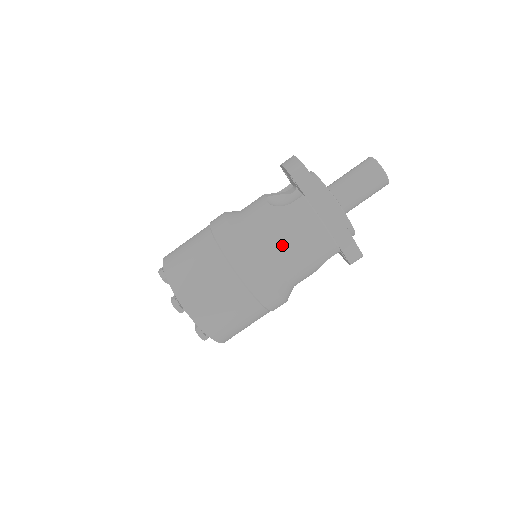
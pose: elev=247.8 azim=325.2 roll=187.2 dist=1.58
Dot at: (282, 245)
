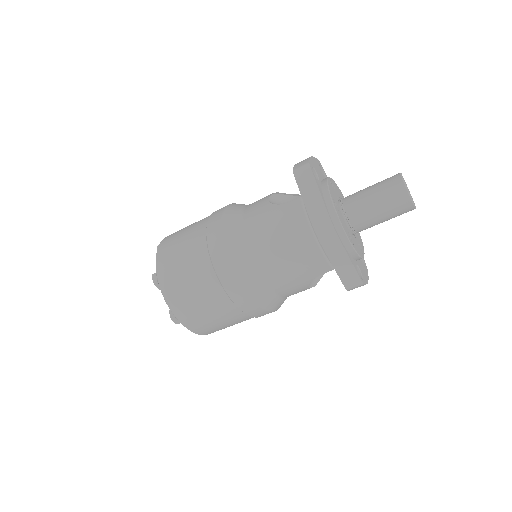
Dot at: (265, 245)
